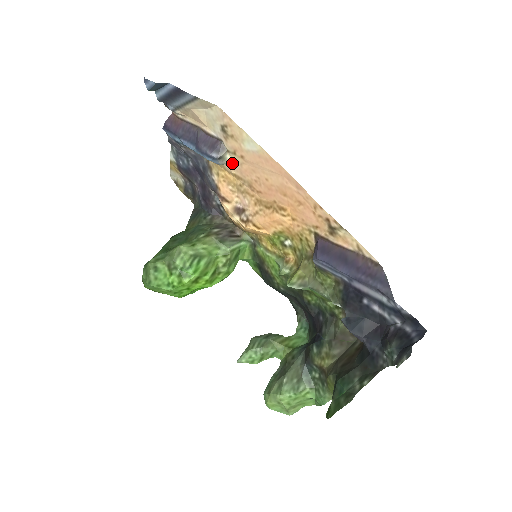
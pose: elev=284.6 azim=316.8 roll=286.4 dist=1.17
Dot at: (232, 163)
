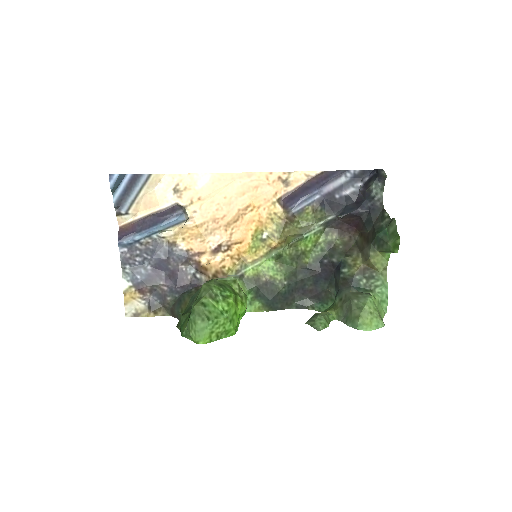
Dot at: (192, 216)
